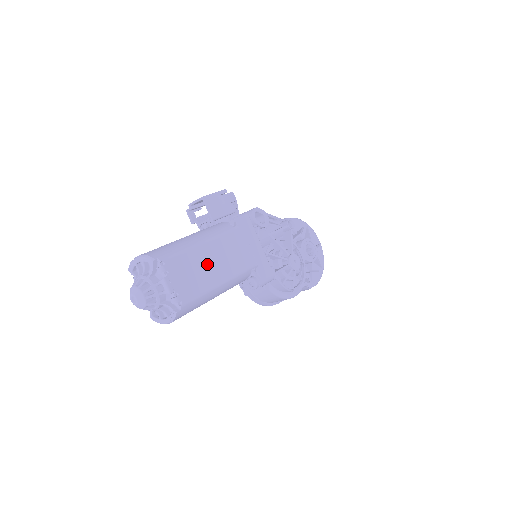
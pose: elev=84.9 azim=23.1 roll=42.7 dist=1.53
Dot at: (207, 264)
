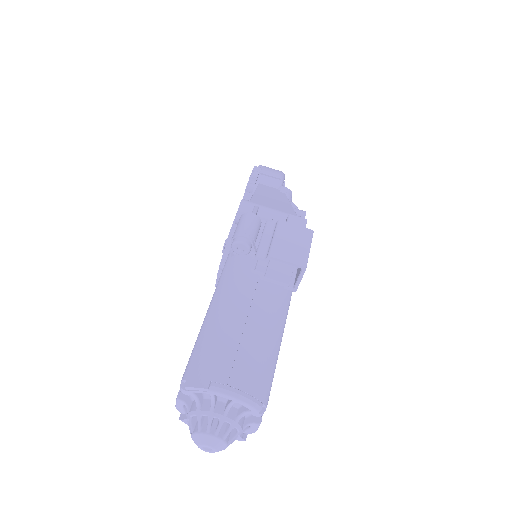
Dot at: occluded
